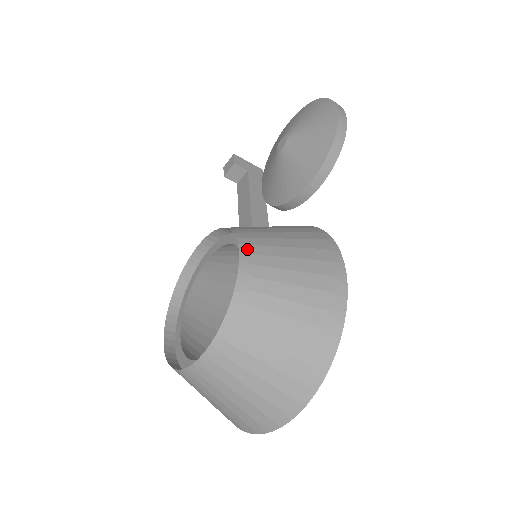
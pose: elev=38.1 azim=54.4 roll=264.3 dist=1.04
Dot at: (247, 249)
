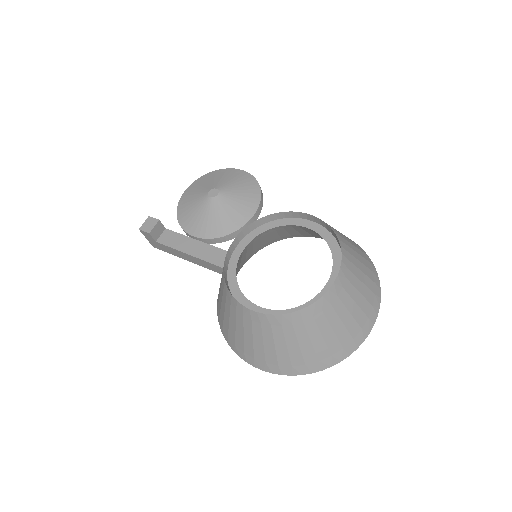
Dot at: (306, 214)
